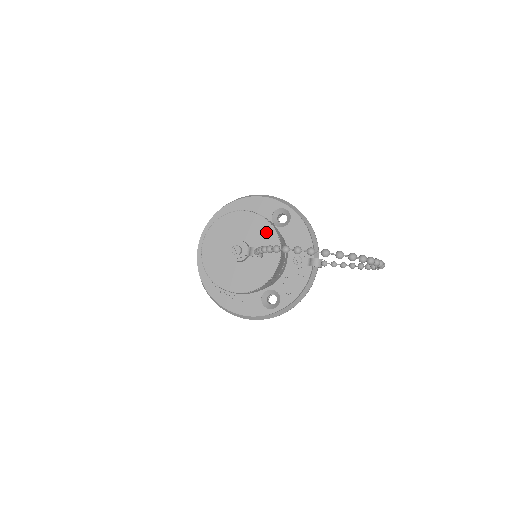
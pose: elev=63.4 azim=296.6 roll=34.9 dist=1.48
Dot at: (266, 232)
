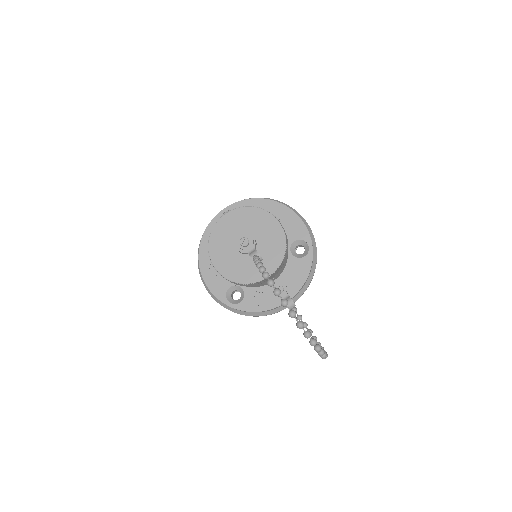
Dot at: (277, 250)
